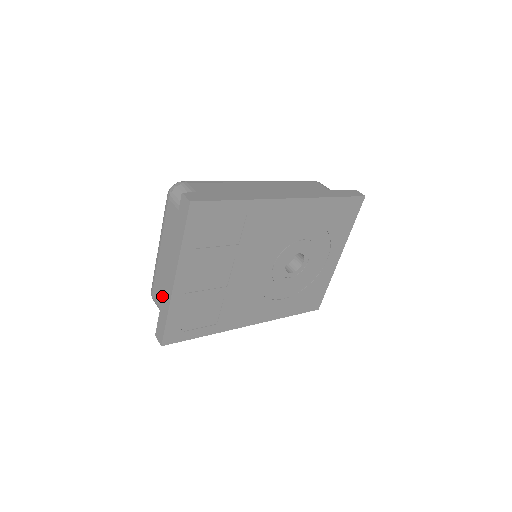
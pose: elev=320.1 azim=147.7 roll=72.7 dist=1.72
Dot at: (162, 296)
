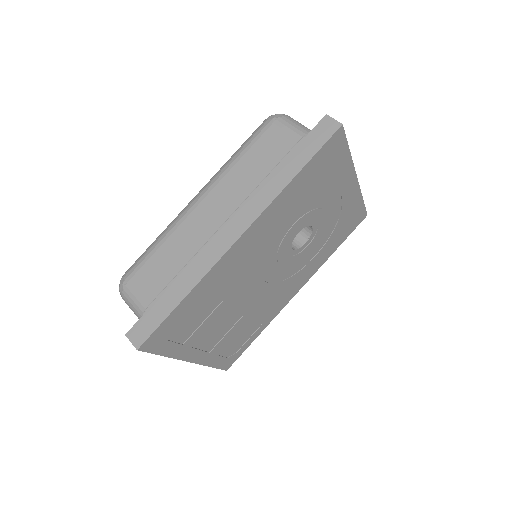
Dot at: occluded
